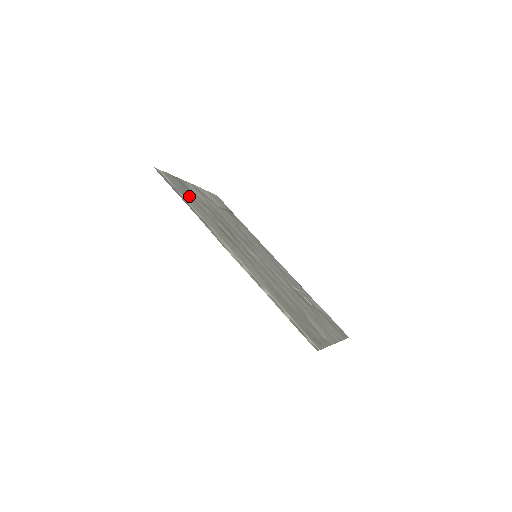
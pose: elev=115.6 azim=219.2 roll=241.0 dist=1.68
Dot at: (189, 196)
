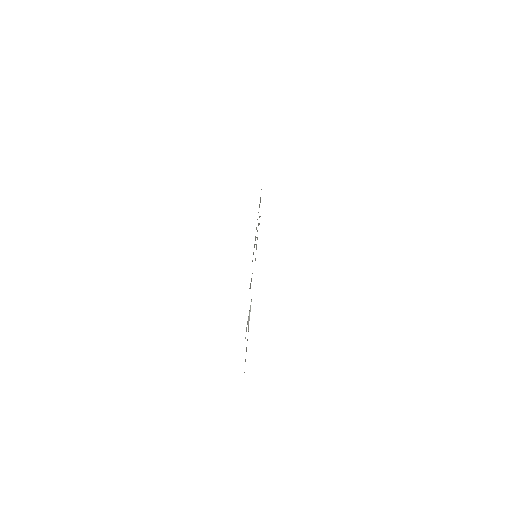
Dot at: occluded
